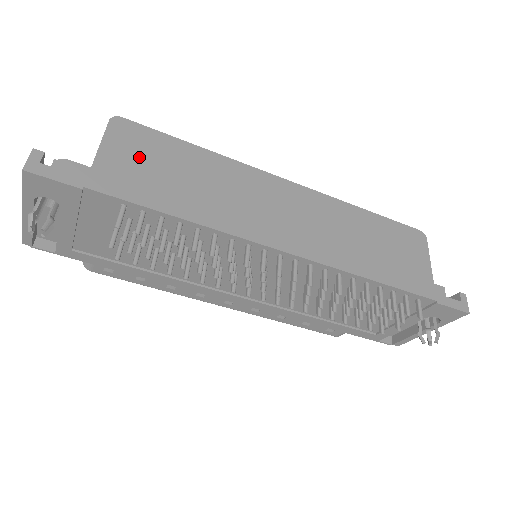
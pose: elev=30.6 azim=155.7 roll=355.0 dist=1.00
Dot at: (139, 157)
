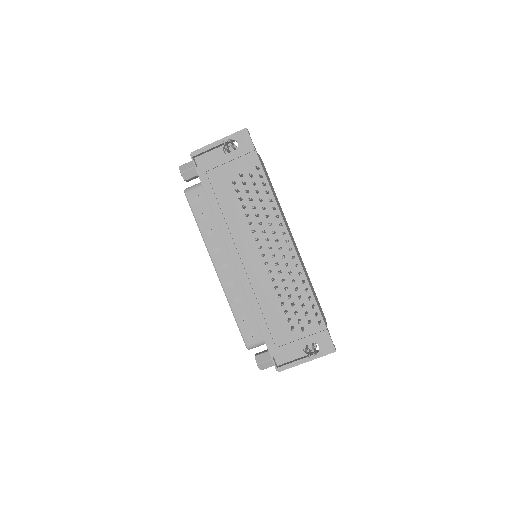
Dot at: (265, 170)
